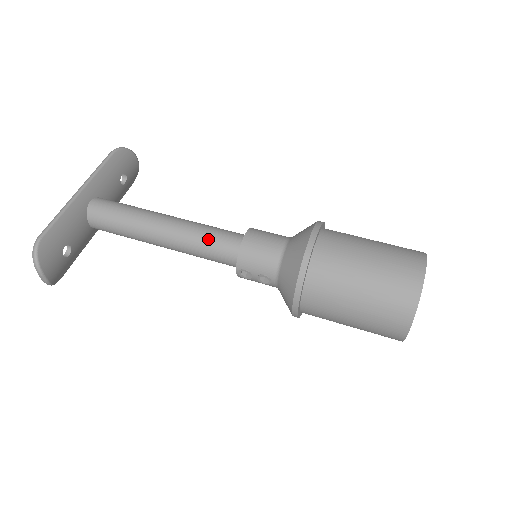
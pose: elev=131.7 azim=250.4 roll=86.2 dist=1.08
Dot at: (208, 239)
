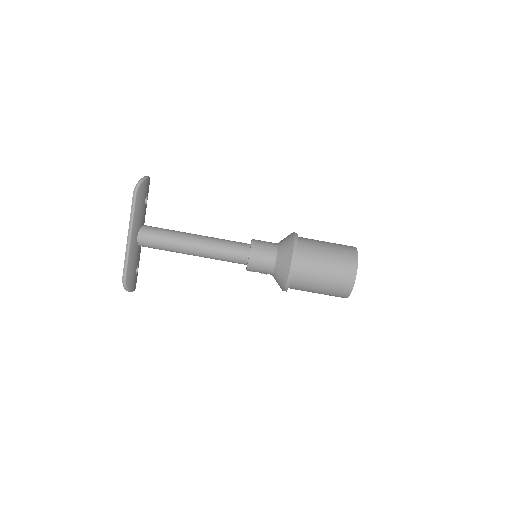
Dot at: (225, 257)
